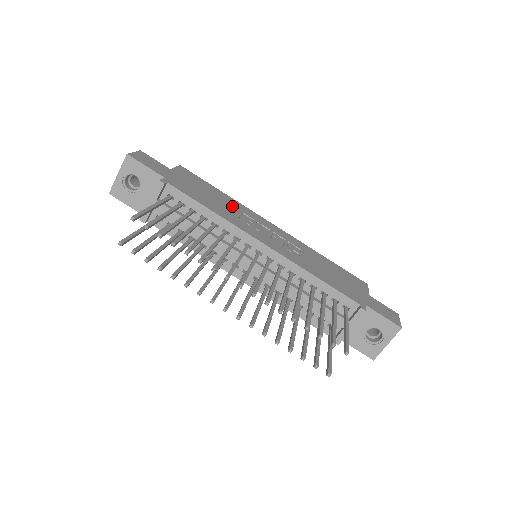
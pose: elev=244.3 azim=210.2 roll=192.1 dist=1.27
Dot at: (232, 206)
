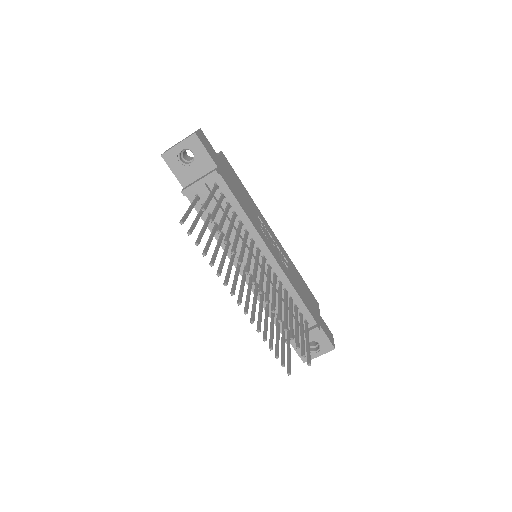
Dot at: (252, 207)
